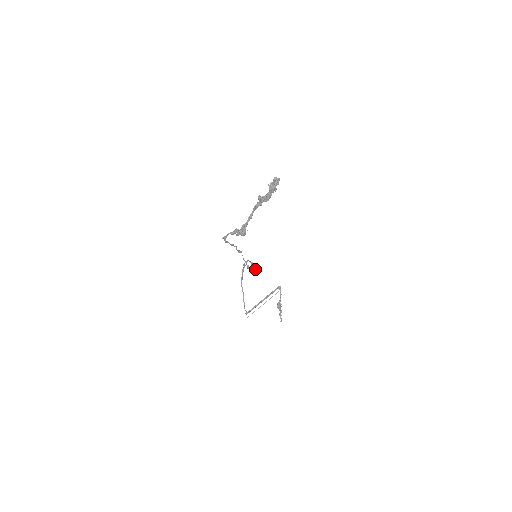
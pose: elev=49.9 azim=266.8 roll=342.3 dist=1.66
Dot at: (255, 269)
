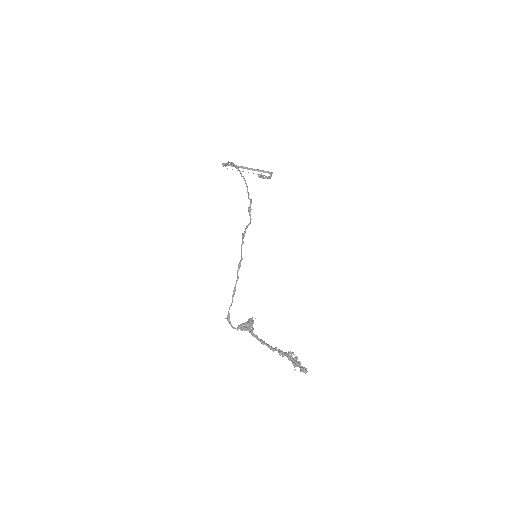
Dot at: (250, 223)
